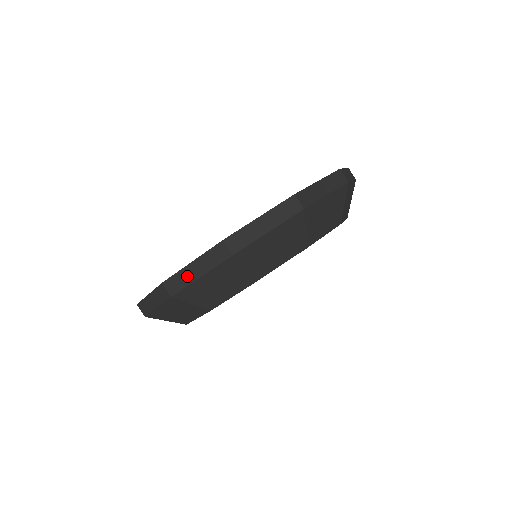
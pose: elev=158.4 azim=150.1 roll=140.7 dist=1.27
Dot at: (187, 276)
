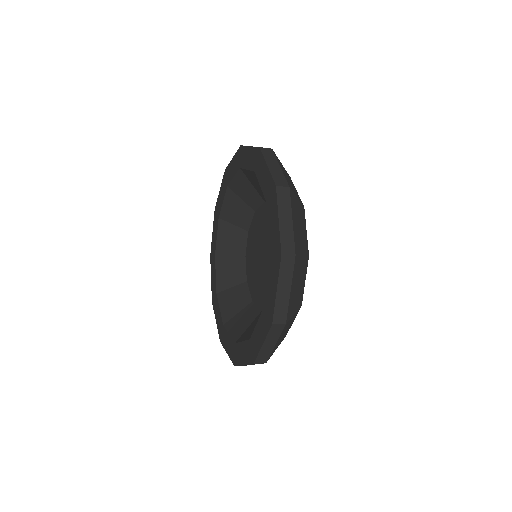
Dot at: (287, 231)
